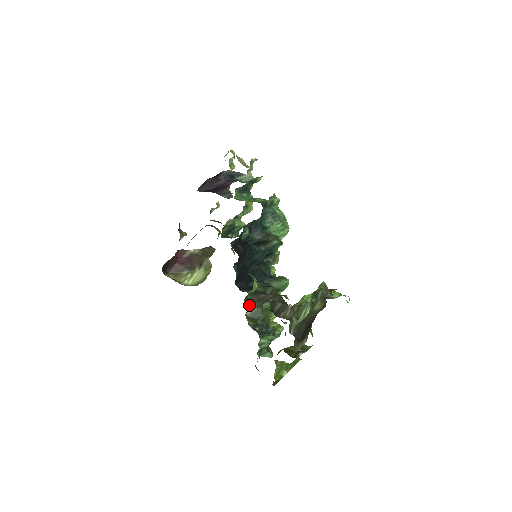
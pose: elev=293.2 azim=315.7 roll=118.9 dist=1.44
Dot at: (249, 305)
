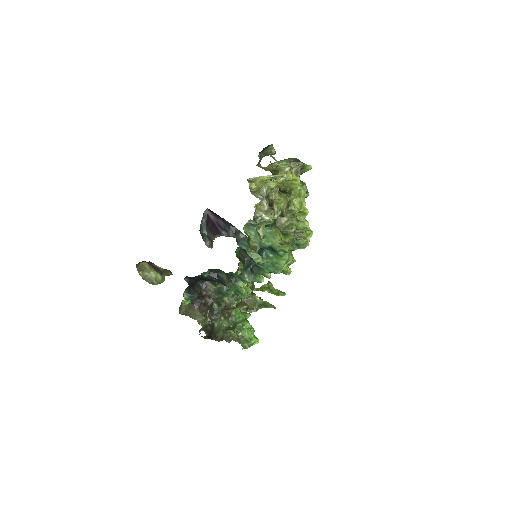
Dot at: (184, 303)
